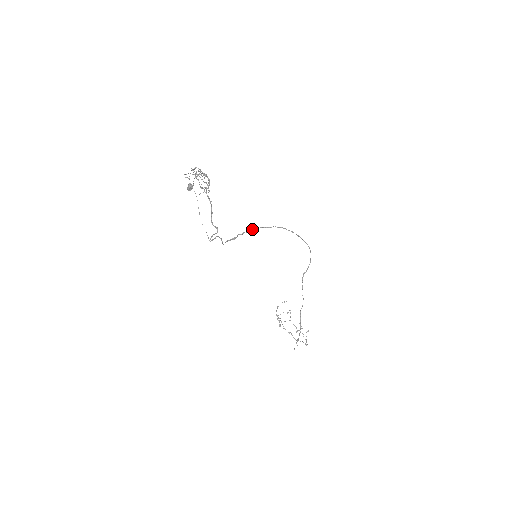
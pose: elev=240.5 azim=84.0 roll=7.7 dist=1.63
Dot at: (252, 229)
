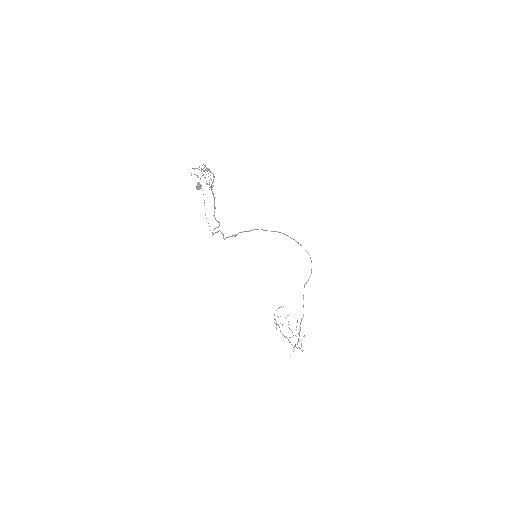
Dot at: (253, 229)
